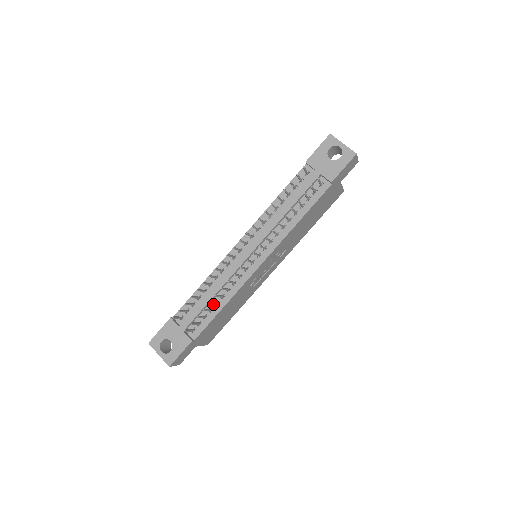
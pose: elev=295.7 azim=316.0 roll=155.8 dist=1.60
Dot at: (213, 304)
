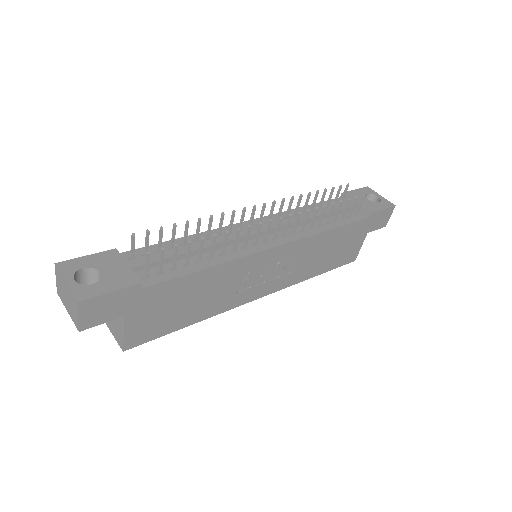
Dot at: (192, 260)
